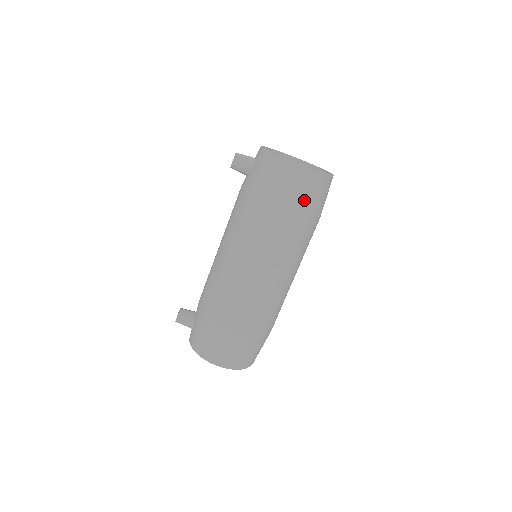
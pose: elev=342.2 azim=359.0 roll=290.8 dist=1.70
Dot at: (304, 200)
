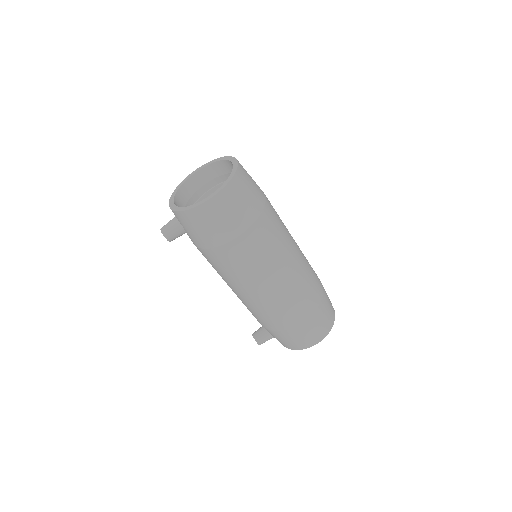
Dot at: (242, 213)
